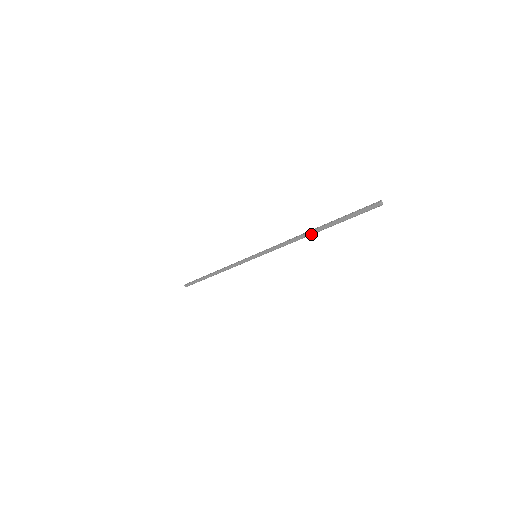
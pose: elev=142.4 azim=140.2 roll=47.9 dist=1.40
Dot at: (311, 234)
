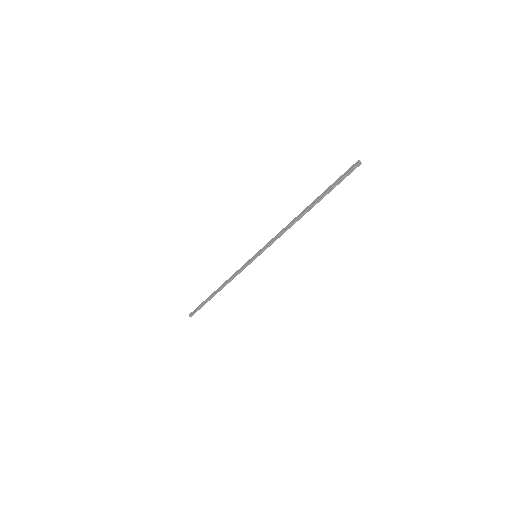
Dot at: (303, 213)
